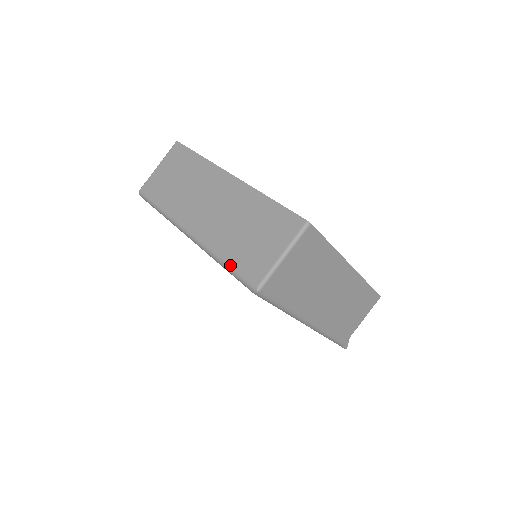
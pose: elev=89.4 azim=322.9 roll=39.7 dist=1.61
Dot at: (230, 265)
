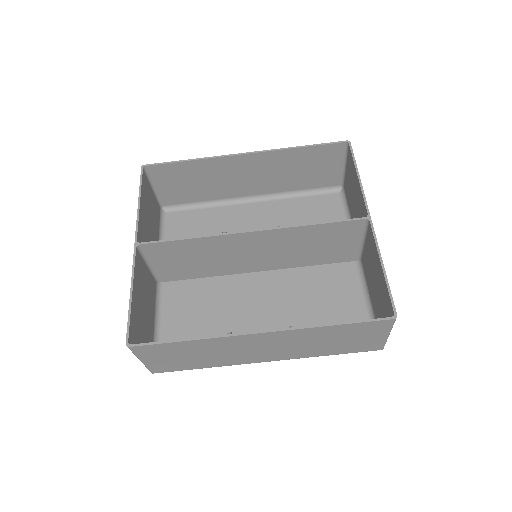
Dot at: occluded
